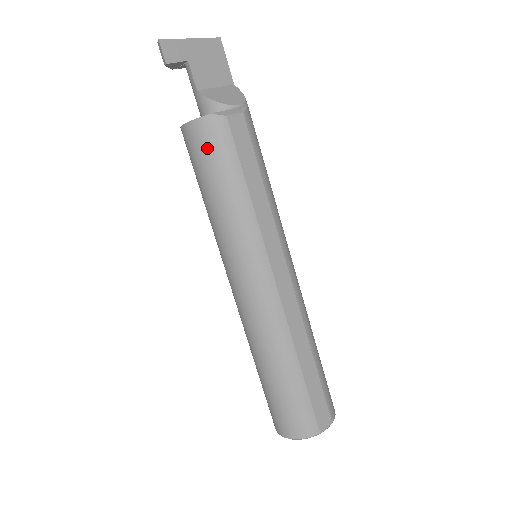
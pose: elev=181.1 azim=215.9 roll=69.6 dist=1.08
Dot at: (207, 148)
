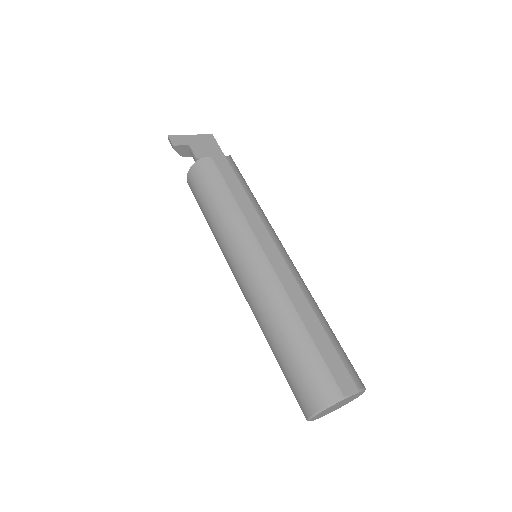
Dot at: (201, 179)
